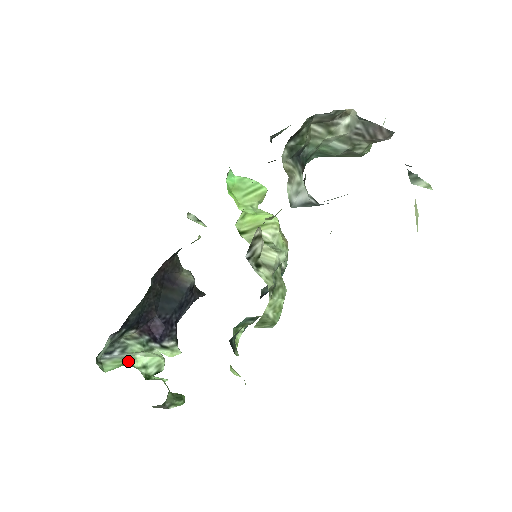
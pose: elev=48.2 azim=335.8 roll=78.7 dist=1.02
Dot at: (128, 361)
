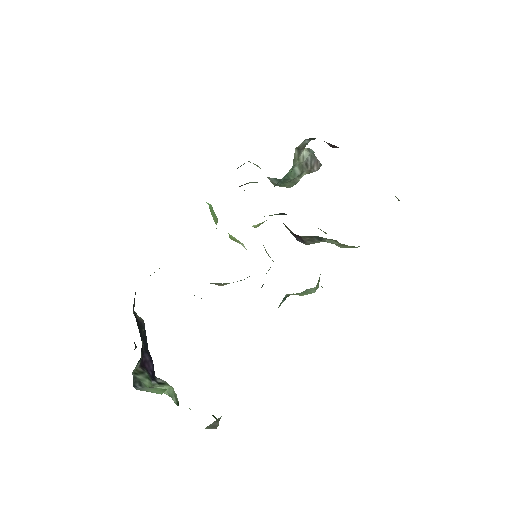
Dot at: occluded
